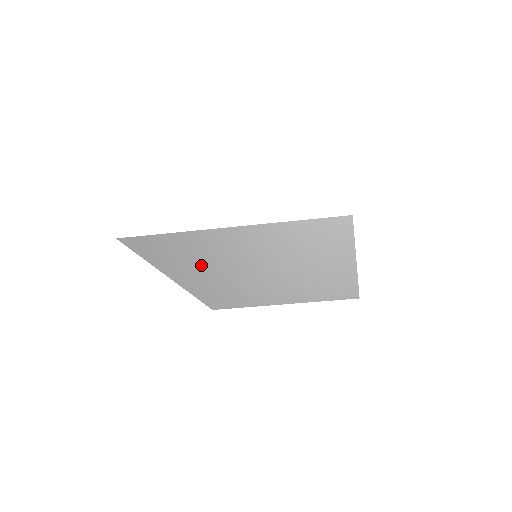
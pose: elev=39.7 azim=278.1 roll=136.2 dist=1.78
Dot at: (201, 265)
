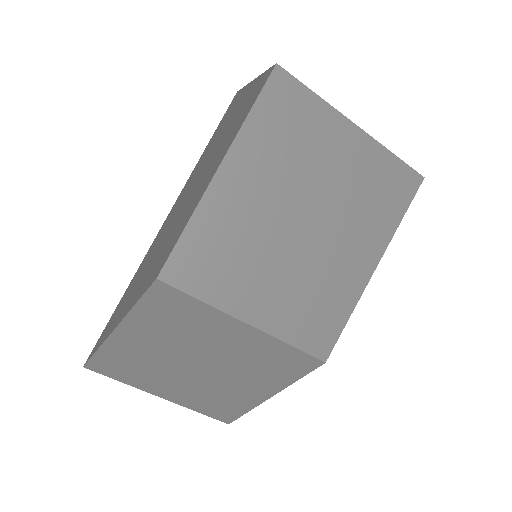
Dot at: (143, 275)
